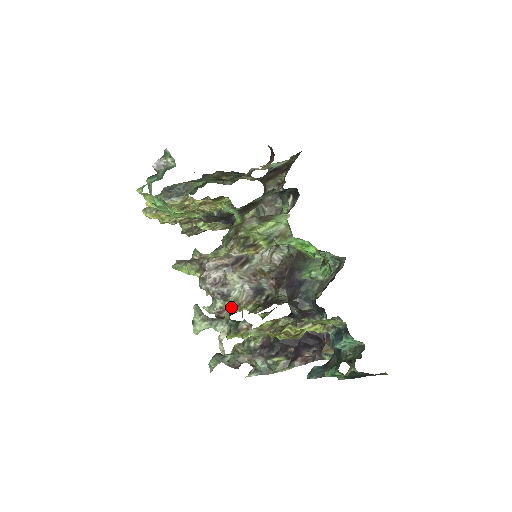
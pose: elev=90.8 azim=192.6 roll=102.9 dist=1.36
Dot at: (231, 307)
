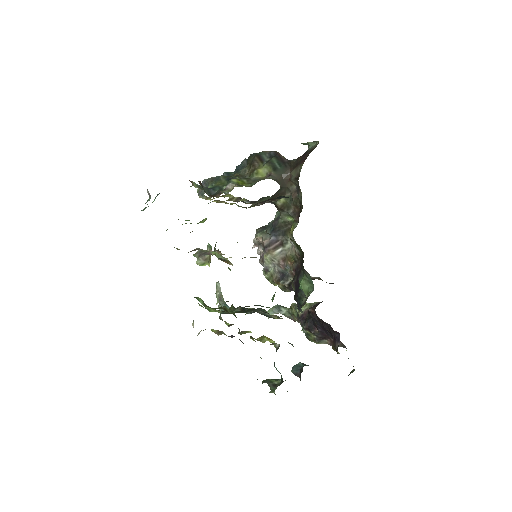
Dot at: (268, 280)
